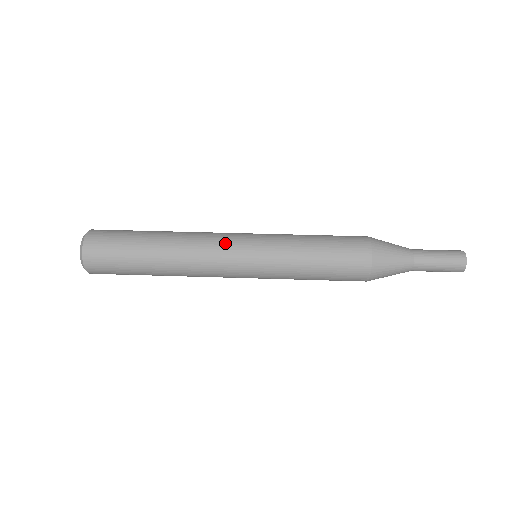
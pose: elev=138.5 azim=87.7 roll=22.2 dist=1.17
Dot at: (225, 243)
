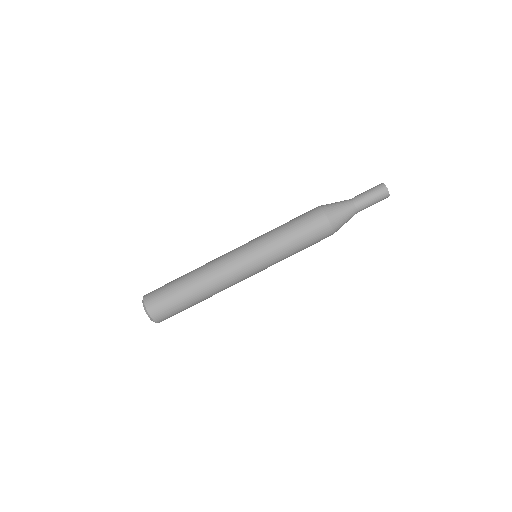
Dot at: (234, 261)
